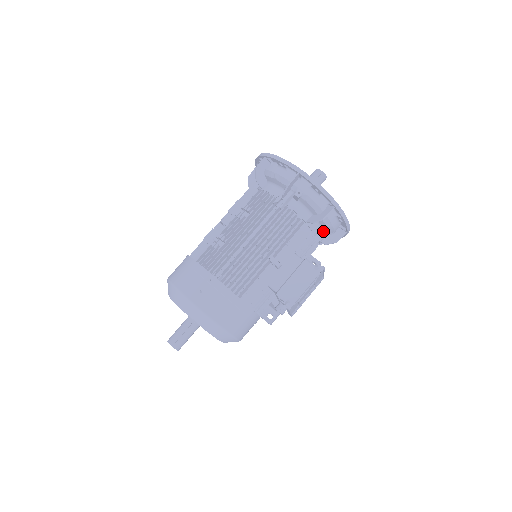
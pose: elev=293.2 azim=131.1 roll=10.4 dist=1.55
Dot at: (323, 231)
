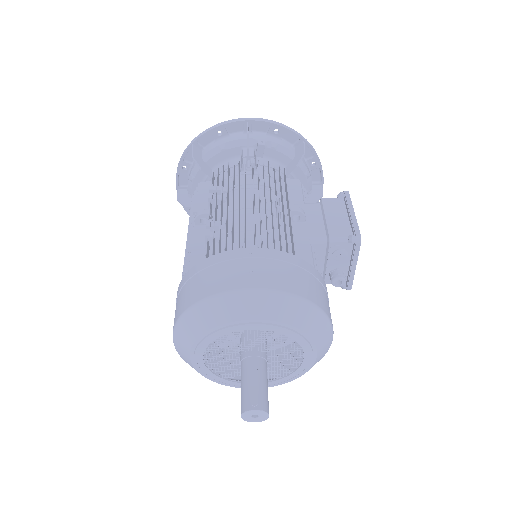
Dot at: occluded
